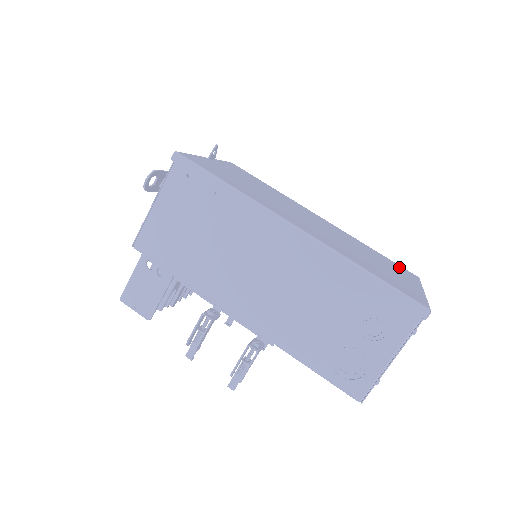
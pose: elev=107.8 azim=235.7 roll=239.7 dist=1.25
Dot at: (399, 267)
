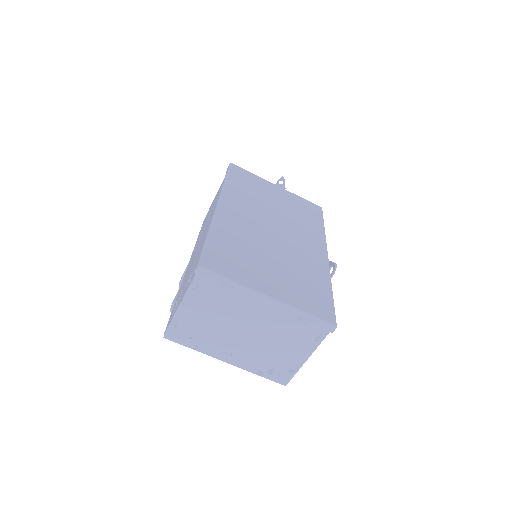
Dot at: (320, 302)
